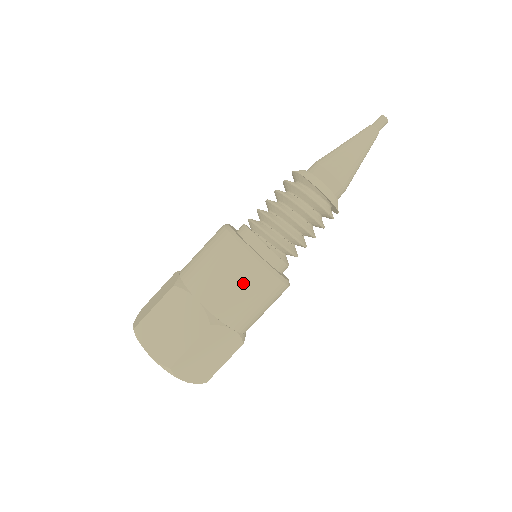
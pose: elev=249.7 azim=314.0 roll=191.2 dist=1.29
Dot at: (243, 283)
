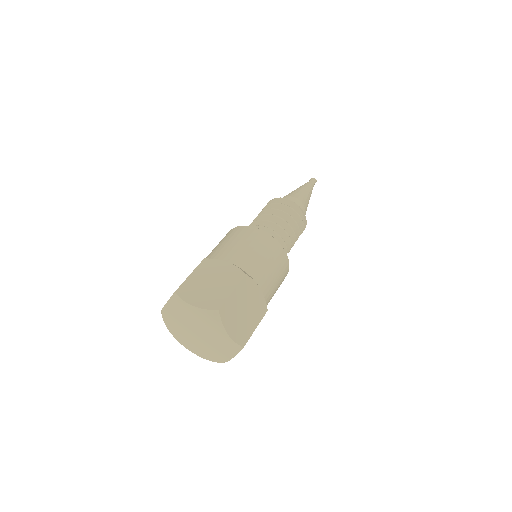
Dot at: (281, 279)
